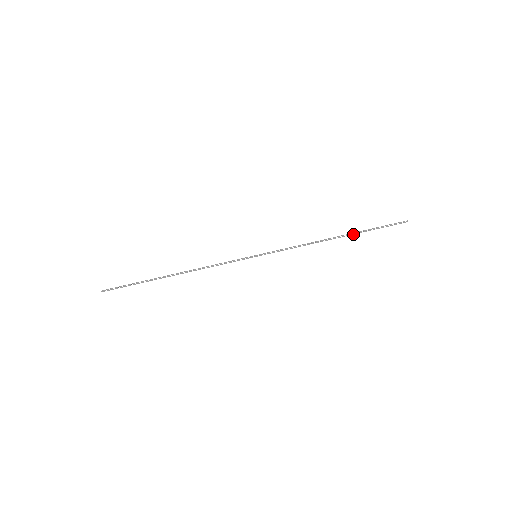
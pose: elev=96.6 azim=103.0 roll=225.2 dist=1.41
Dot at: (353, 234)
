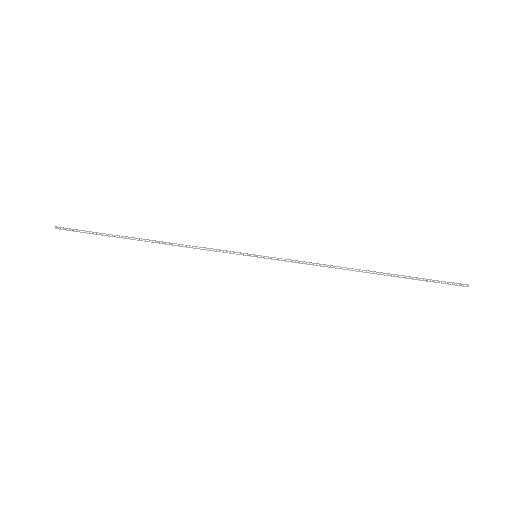
Dot at: occluded
